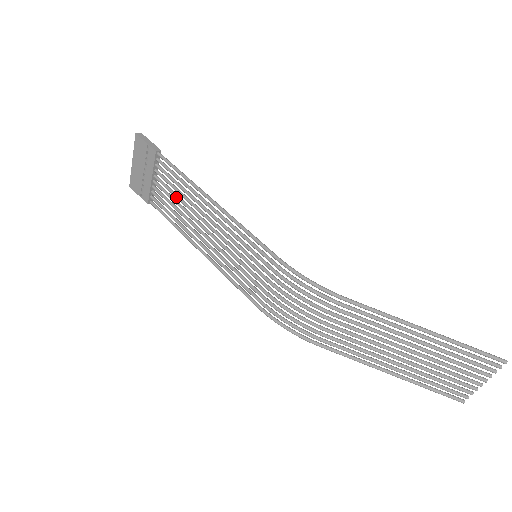
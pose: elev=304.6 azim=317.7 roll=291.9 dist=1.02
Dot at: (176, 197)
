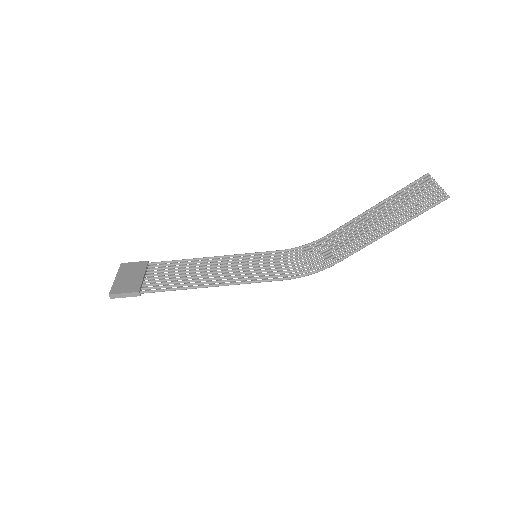
Dot at: (176, 278)
